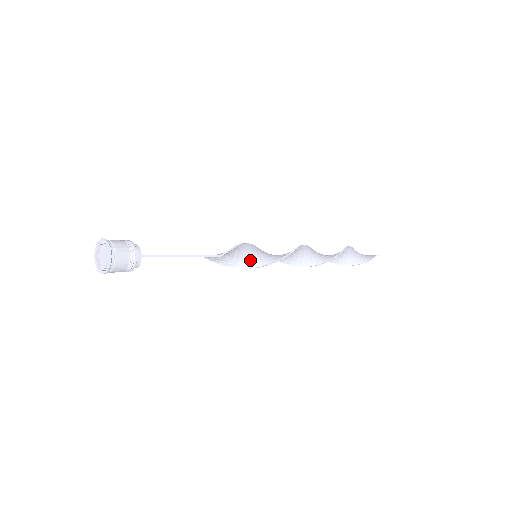
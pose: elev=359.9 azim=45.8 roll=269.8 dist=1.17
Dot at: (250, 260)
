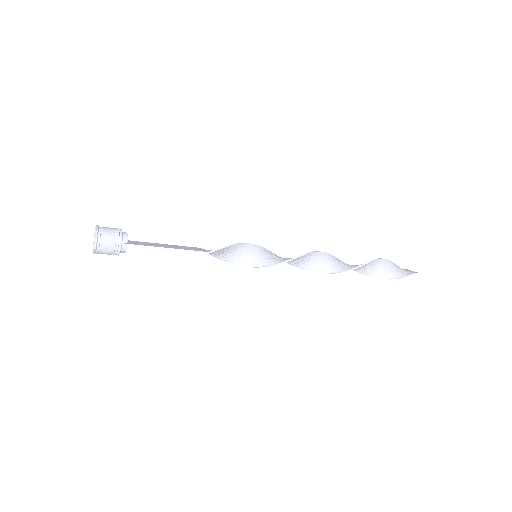
Dot at: (248, 259)
